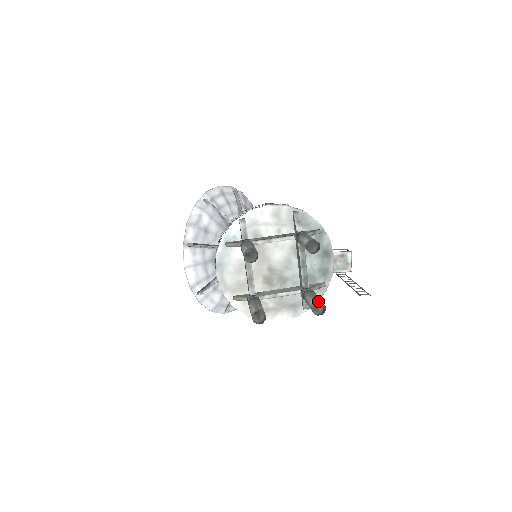
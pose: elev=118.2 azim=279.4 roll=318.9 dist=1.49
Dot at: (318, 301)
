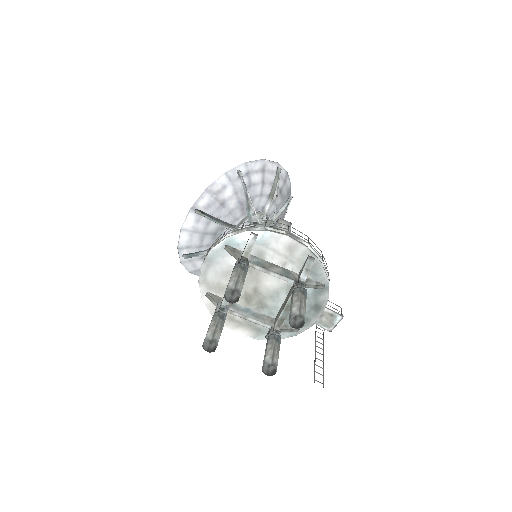
Dot at: (273, 363)
